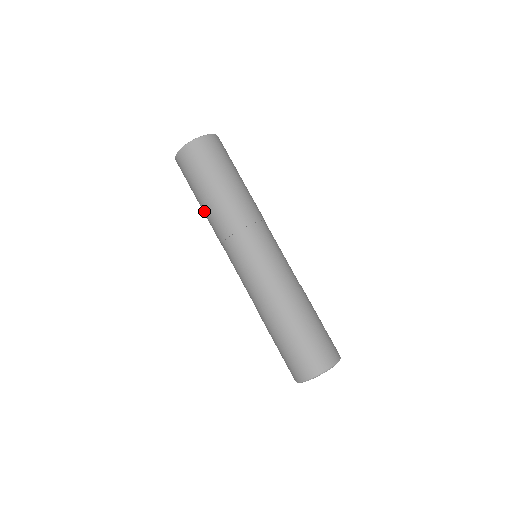
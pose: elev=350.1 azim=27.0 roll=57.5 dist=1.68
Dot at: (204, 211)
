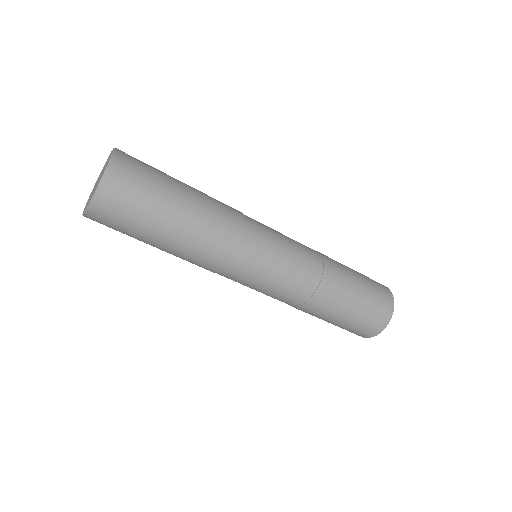
Dot at: (181, 244)
